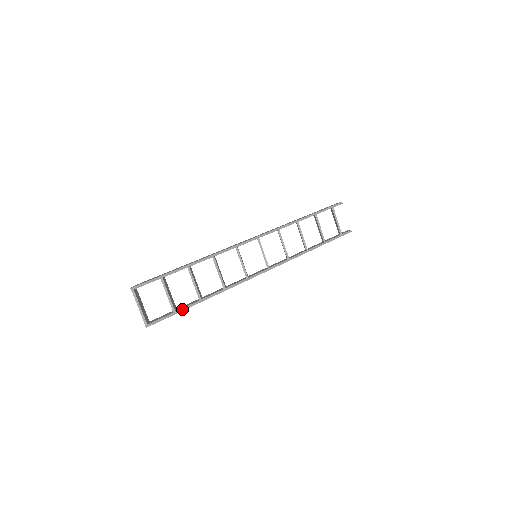
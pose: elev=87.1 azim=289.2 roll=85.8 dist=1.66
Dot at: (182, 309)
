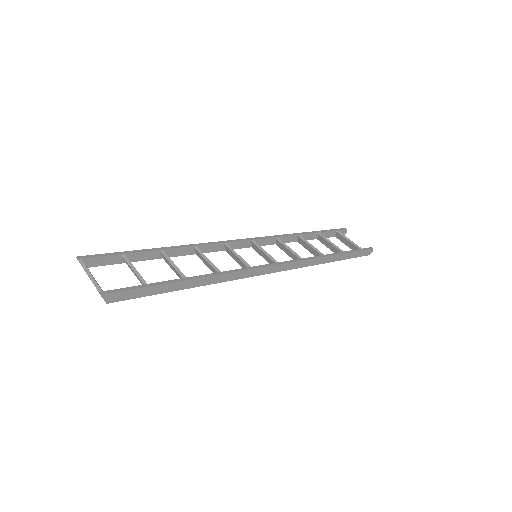
Dot at: (158, 283)
